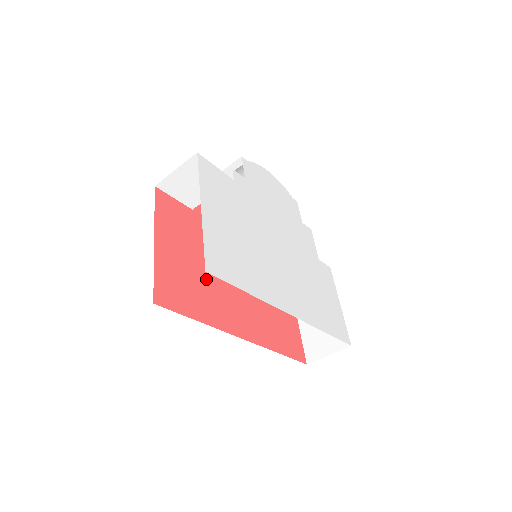
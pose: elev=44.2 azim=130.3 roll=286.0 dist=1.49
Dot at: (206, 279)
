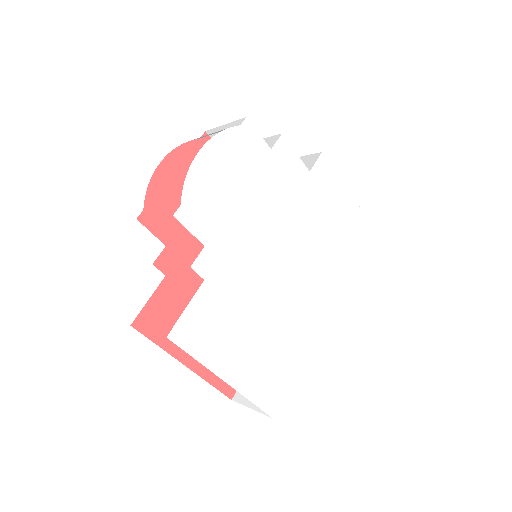
Dot at: occluded
